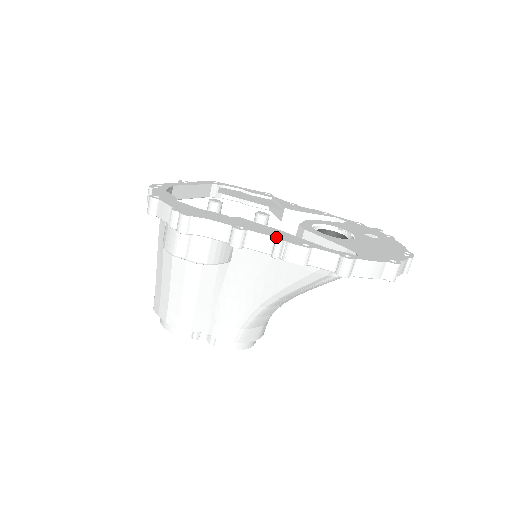
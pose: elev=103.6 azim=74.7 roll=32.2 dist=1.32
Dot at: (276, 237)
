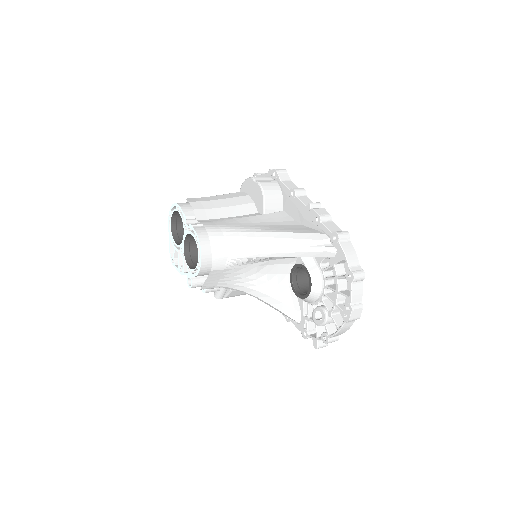
Dot at: occluded
